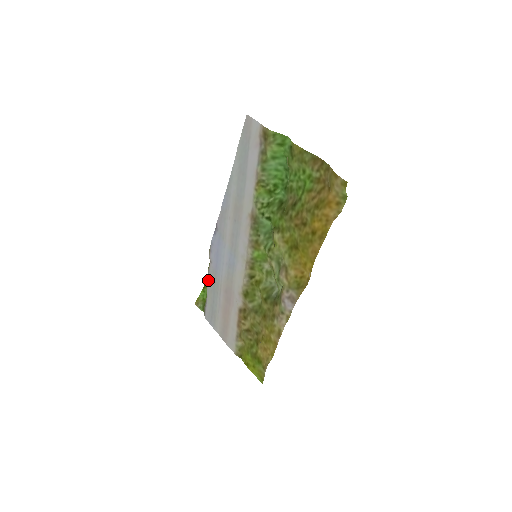
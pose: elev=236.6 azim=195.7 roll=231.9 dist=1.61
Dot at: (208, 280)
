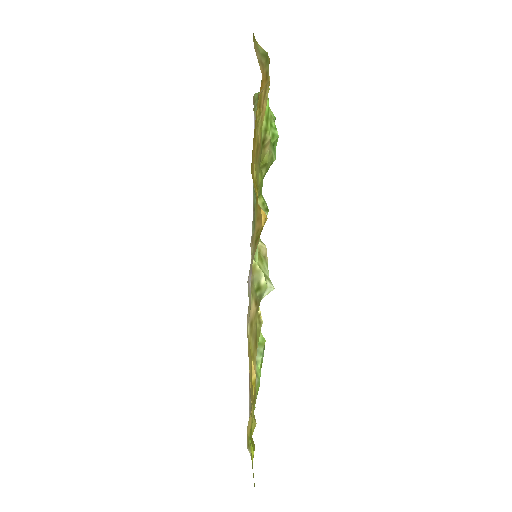
Dot at: occluded
